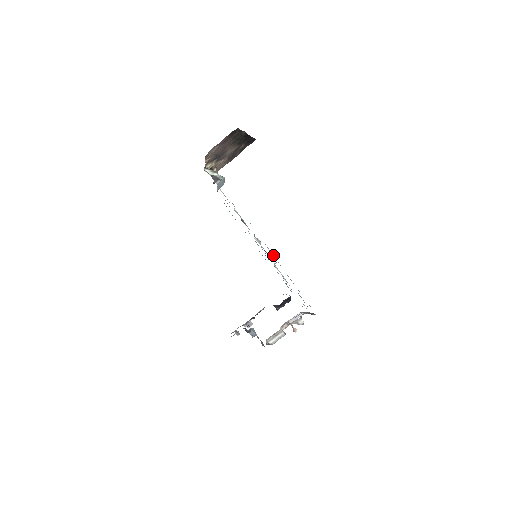
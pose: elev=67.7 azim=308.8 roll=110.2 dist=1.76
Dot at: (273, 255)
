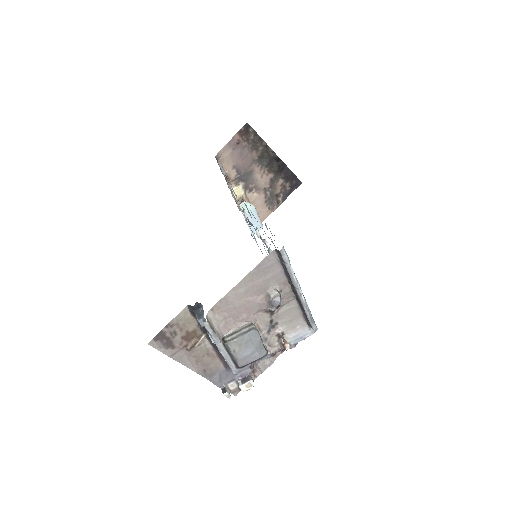
Dot at: occluded
